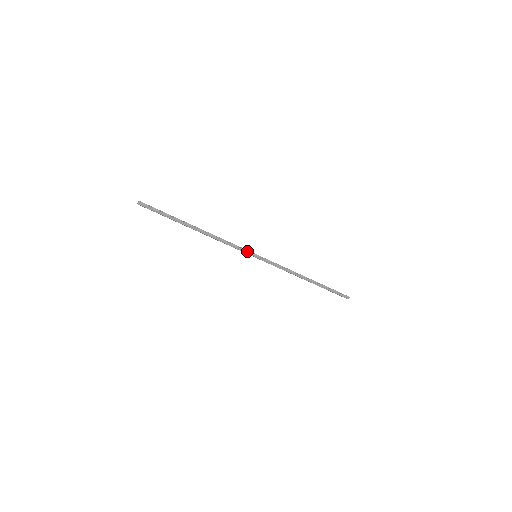
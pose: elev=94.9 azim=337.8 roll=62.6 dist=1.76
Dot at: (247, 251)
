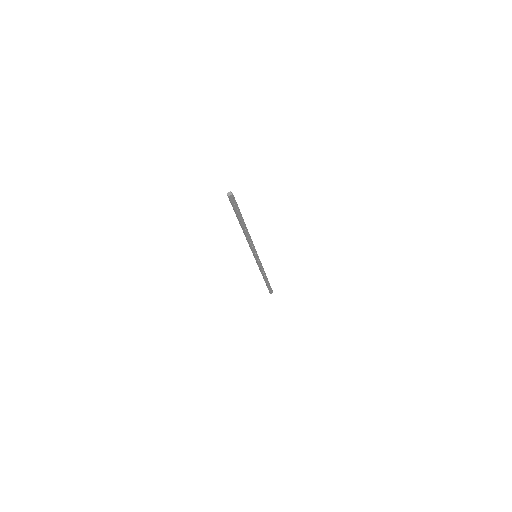
Dot at: (255, 250)
